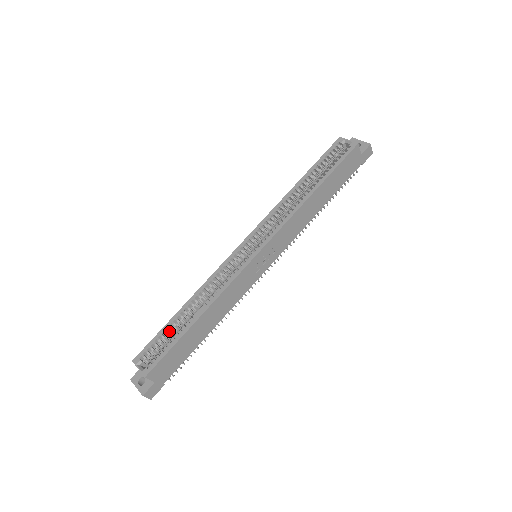
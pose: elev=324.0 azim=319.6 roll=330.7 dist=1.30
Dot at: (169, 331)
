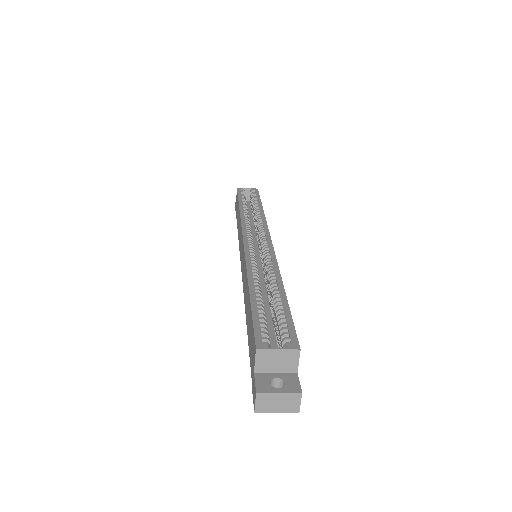
Dot at: (260, 312)
